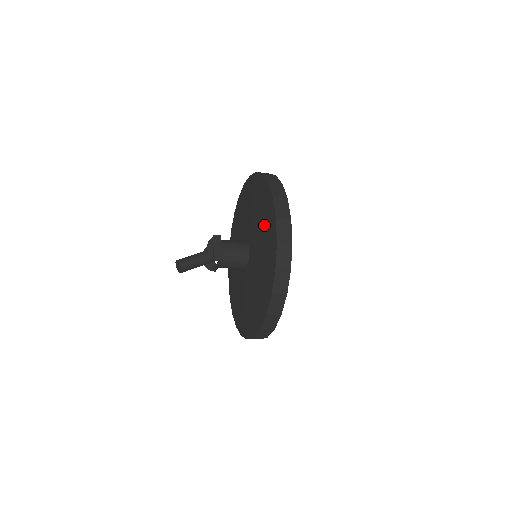
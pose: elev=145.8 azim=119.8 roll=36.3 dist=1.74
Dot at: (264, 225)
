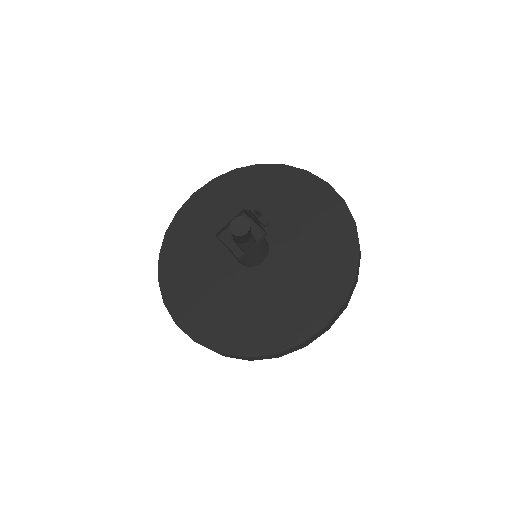
Dot at: (301, 198)
